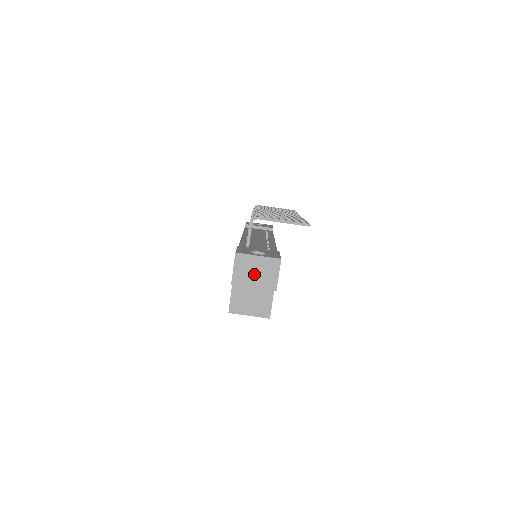
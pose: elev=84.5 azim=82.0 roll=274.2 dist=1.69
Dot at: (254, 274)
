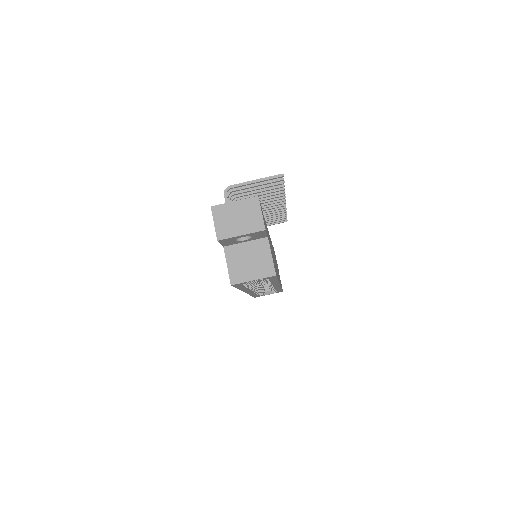
Dot at: (237, 221)
